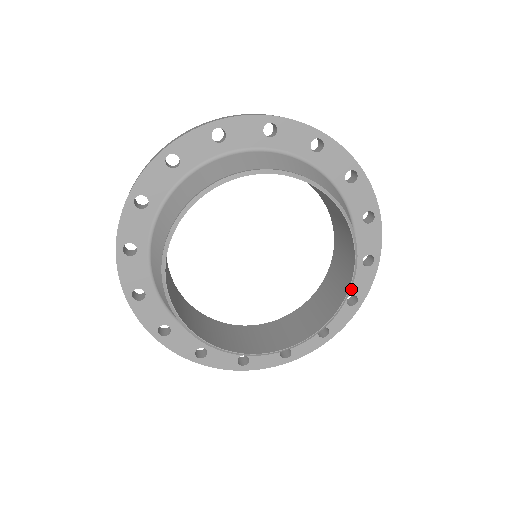
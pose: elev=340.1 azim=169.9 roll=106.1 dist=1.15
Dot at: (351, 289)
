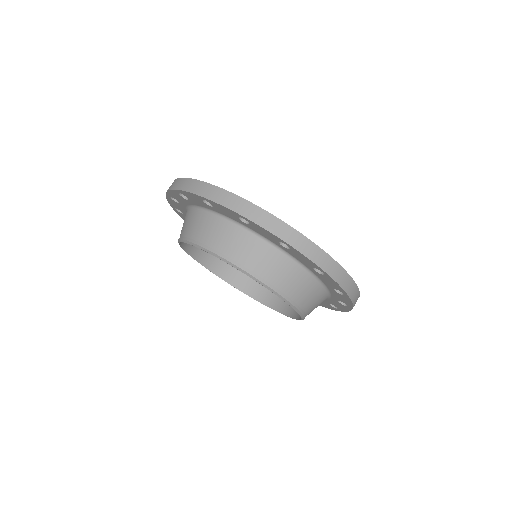
Dot at: occluded
